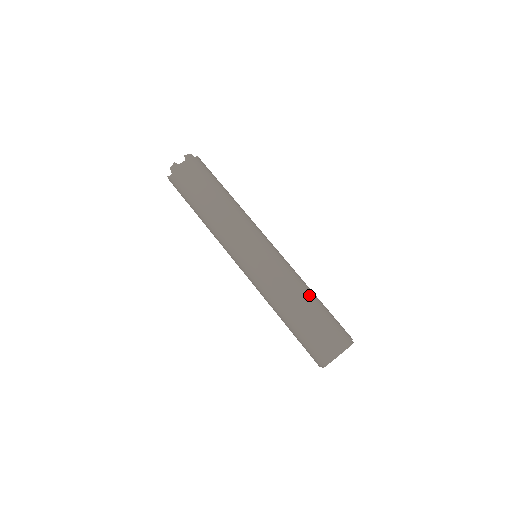
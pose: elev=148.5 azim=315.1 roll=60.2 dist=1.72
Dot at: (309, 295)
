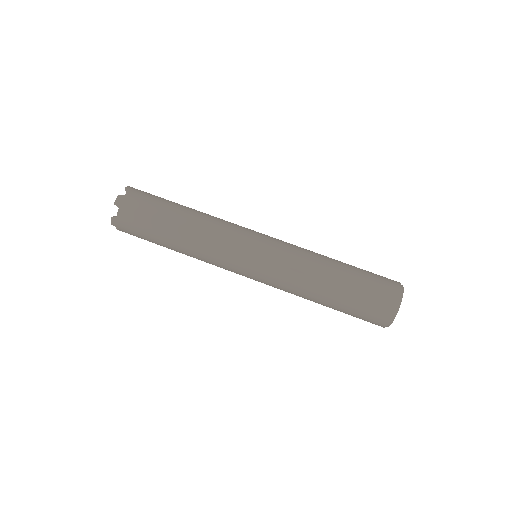
Dot at: (336, 260)
